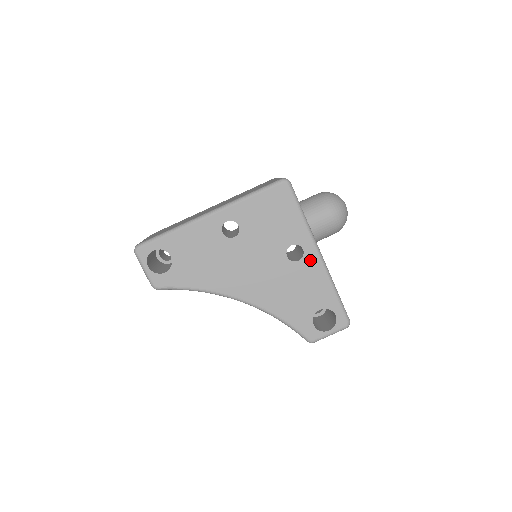
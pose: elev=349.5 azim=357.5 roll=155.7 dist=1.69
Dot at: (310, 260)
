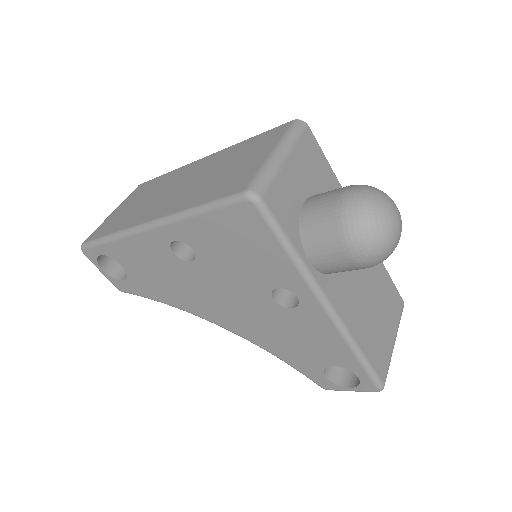
Dot at: (311, 311)
